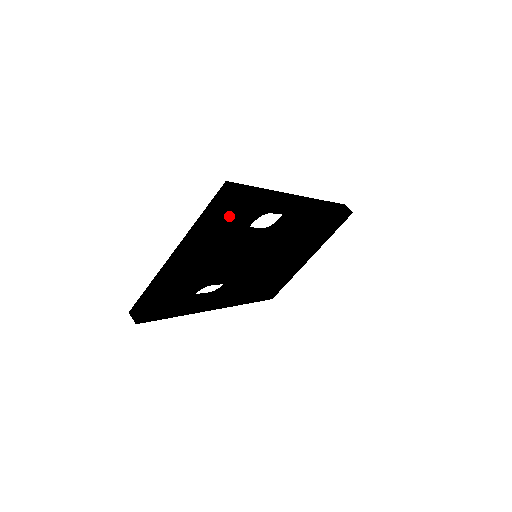
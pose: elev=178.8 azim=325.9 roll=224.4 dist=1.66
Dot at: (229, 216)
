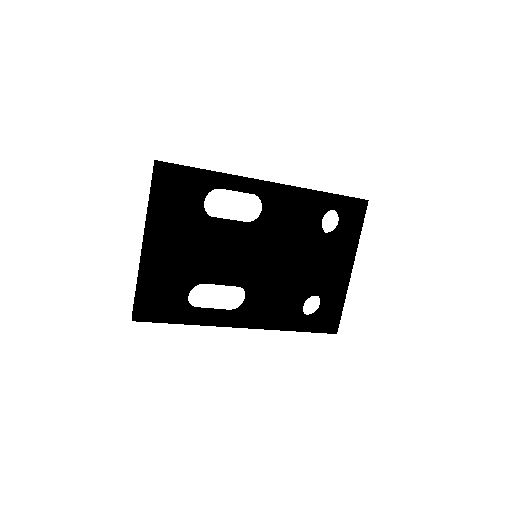
Dot at: (166, 188)
